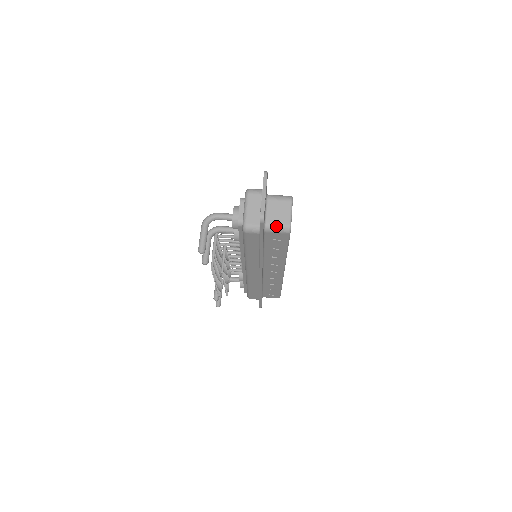
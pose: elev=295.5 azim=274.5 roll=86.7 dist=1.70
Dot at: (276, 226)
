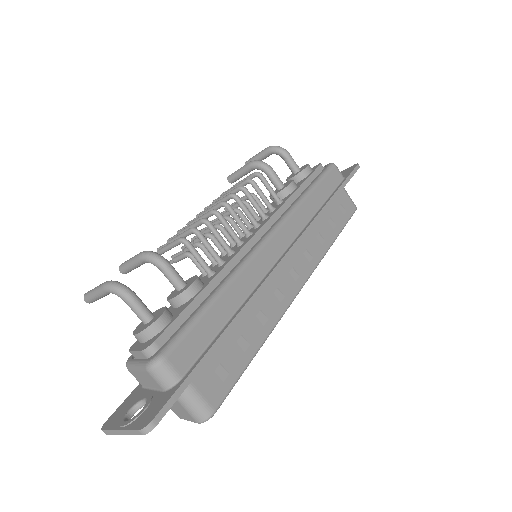
Dot at: occluded
